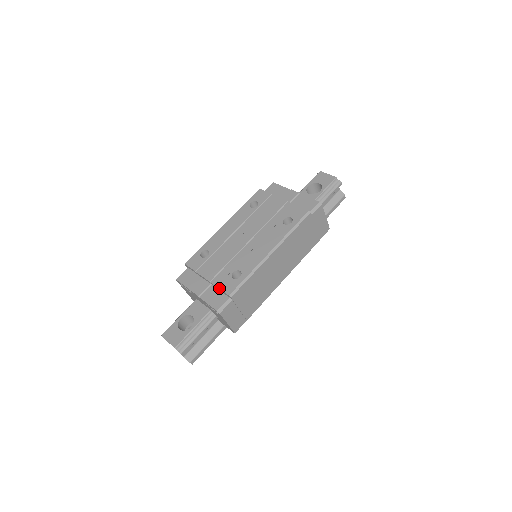
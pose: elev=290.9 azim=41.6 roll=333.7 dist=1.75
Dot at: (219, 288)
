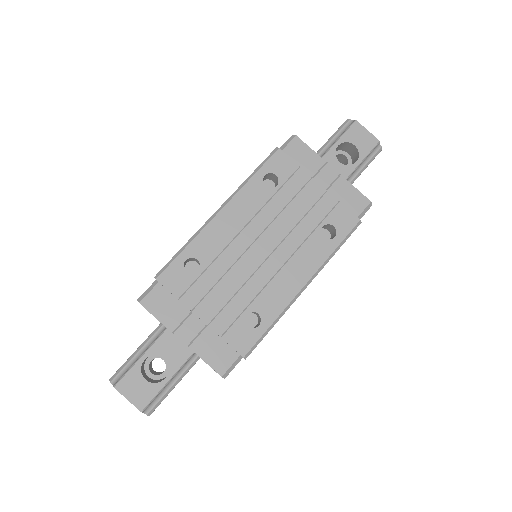
Dot at: (226, 341)
